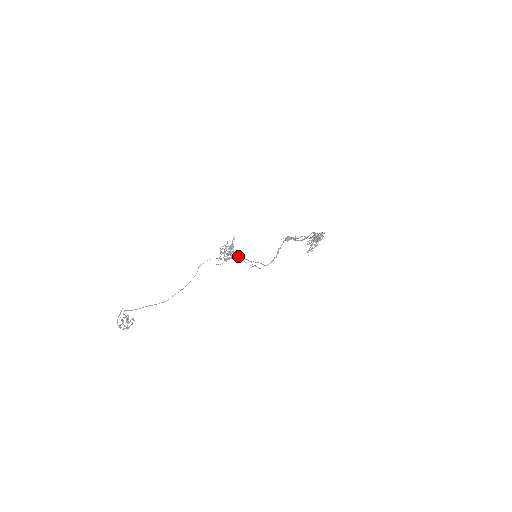
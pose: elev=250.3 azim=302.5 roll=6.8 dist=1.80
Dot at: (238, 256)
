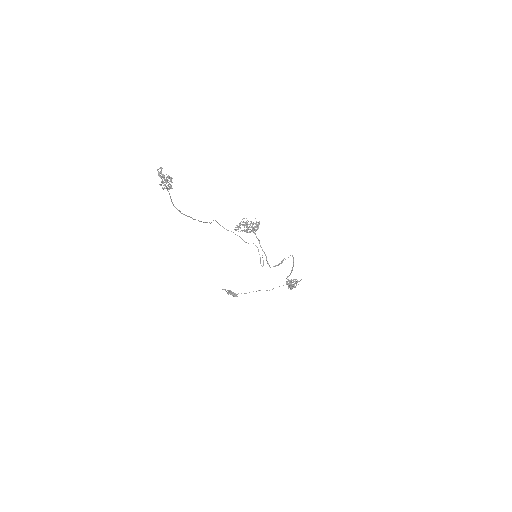
Dot at: occluded
